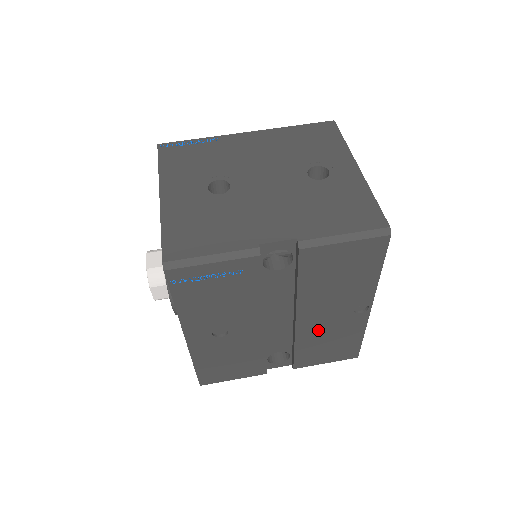
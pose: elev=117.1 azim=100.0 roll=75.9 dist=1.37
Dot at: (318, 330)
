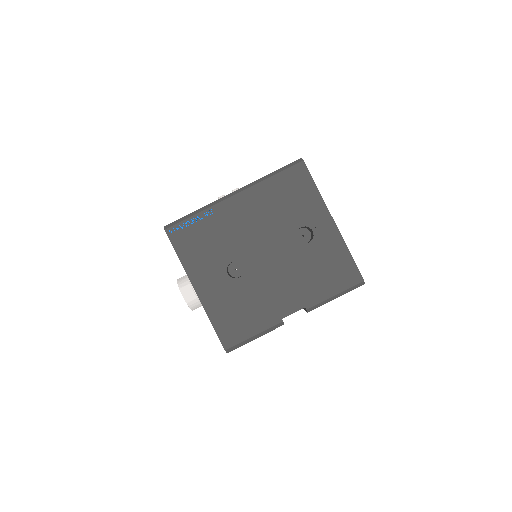
Dot at: occluded
